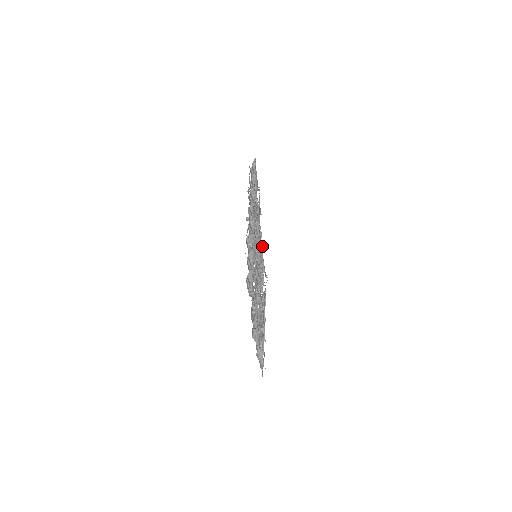
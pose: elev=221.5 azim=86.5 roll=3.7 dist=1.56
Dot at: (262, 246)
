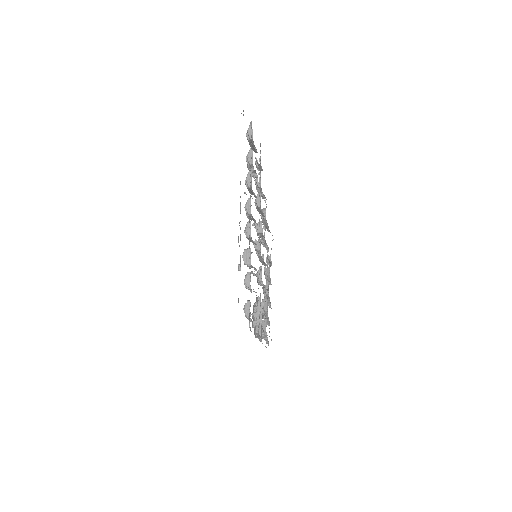
Dot at: occluded
